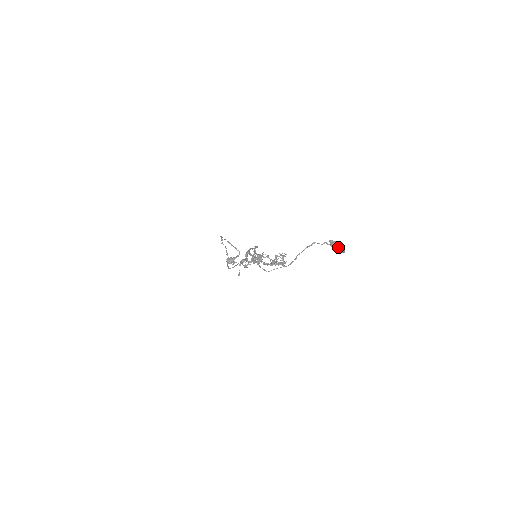
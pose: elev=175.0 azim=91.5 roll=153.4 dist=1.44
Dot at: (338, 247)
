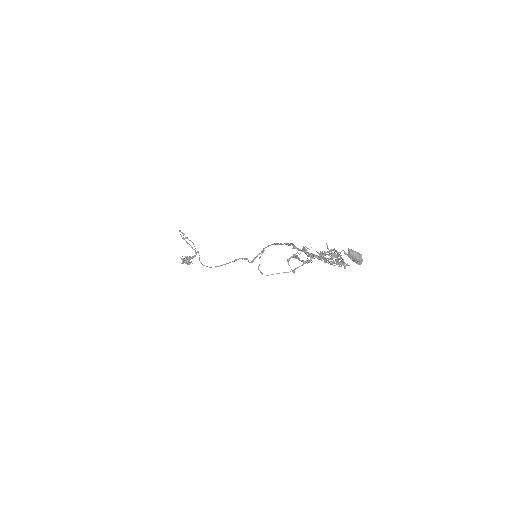
Dot at: (358, 258)
